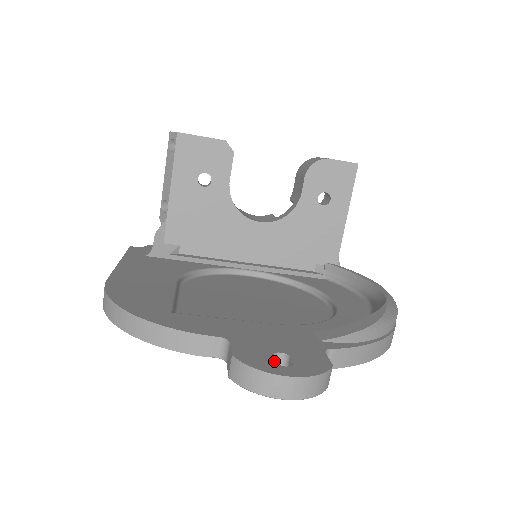
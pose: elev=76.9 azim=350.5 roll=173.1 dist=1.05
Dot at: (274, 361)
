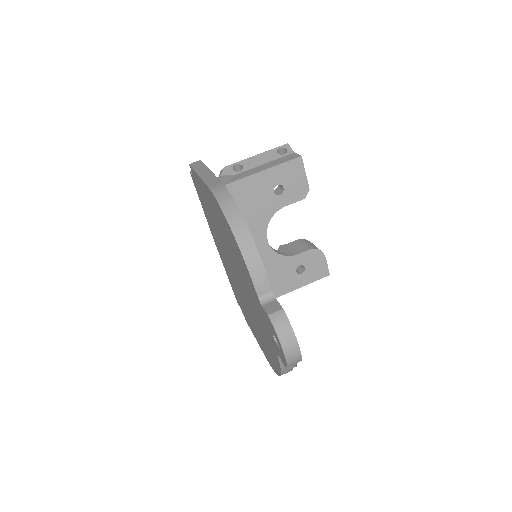
Dot at: occluded
